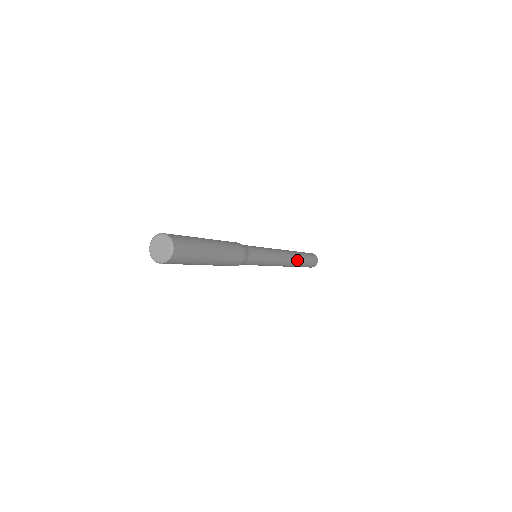
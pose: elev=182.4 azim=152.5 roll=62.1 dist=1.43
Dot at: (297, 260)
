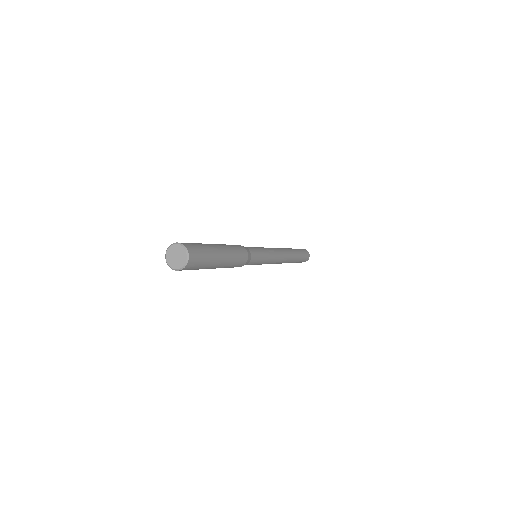
Dot at: (290, 261)
